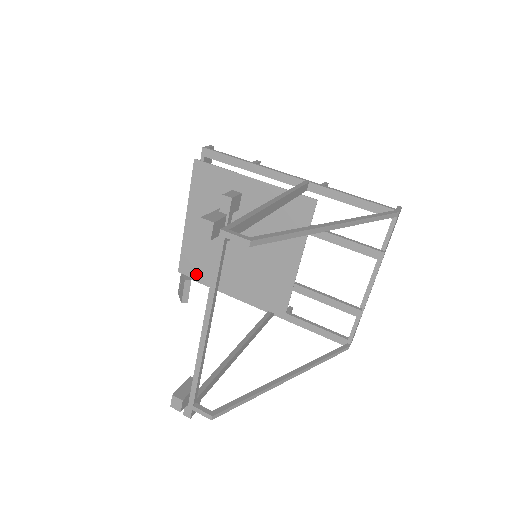
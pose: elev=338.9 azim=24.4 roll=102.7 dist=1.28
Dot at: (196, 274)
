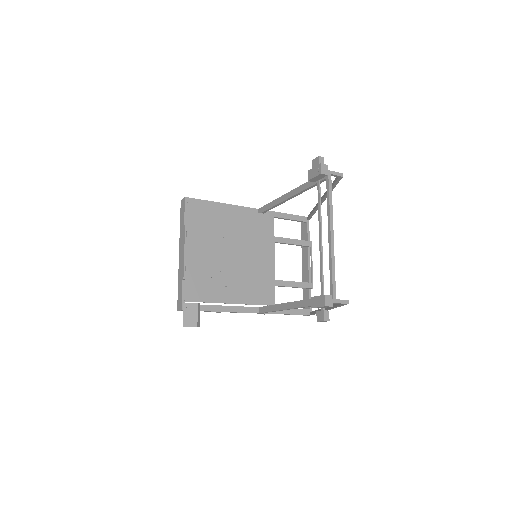
Dot at: (202, 297)
